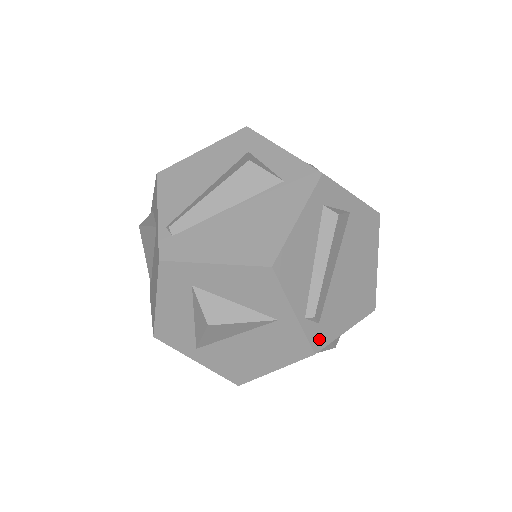
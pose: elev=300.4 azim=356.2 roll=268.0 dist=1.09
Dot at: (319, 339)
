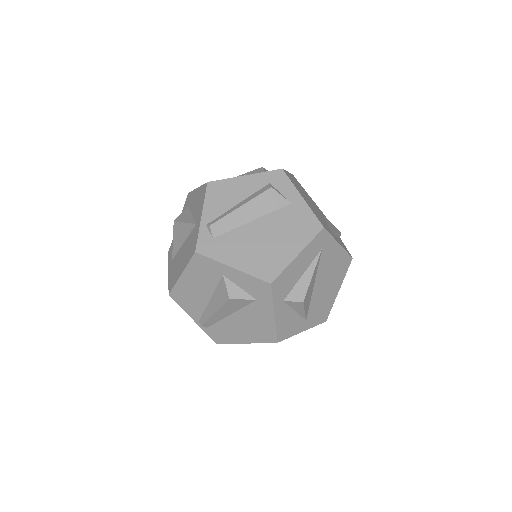
Dot at: (206, 247)
